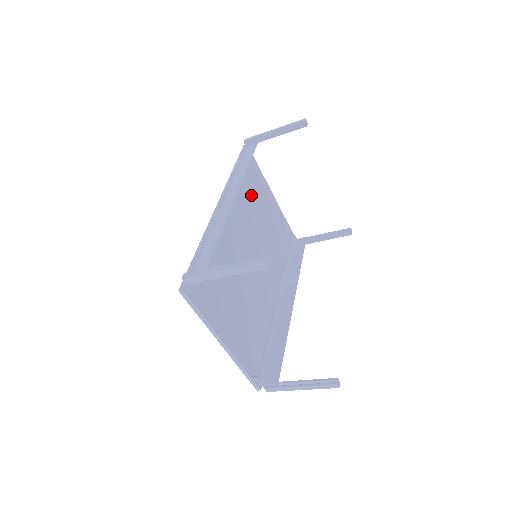
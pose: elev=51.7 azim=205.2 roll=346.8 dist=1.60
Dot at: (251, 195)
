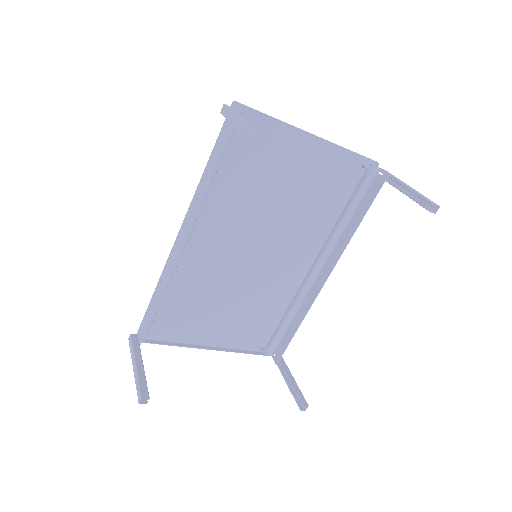
Dot at: (256, 170)
